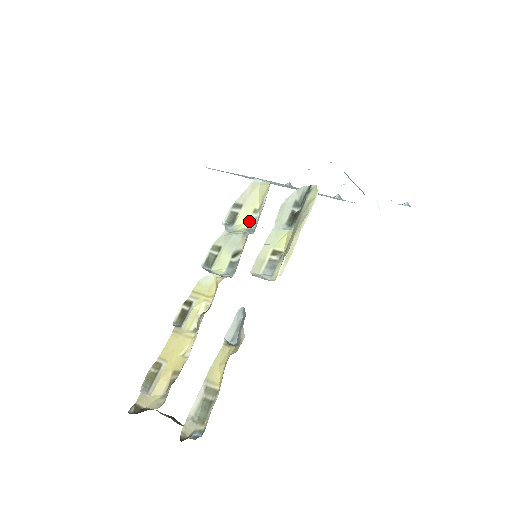
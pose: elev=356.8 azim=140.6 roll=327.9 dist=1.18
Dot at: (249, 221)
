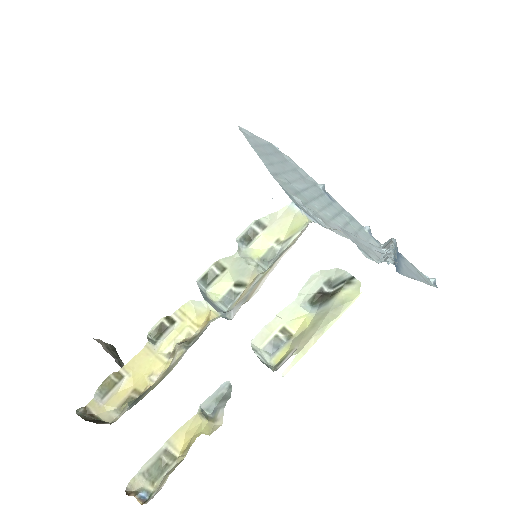
Dot at: (267, 250)
